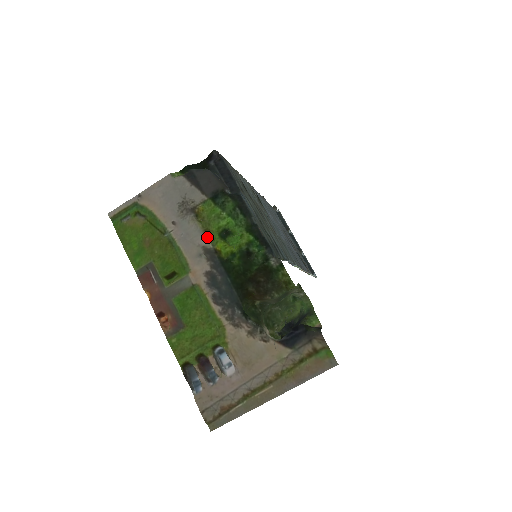
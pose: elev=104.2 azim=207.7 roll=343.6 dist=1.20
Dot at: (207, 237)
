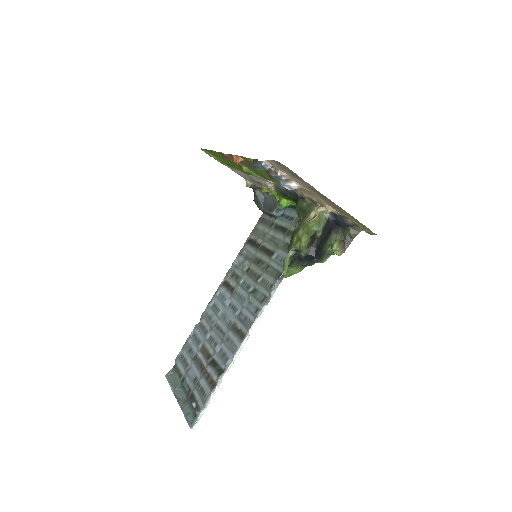
Dot at: (270, 189)
